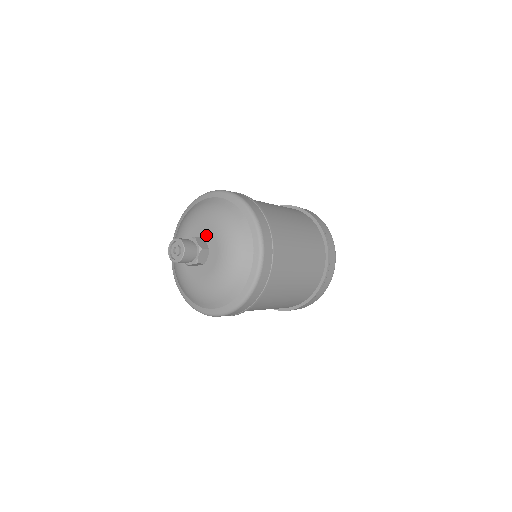
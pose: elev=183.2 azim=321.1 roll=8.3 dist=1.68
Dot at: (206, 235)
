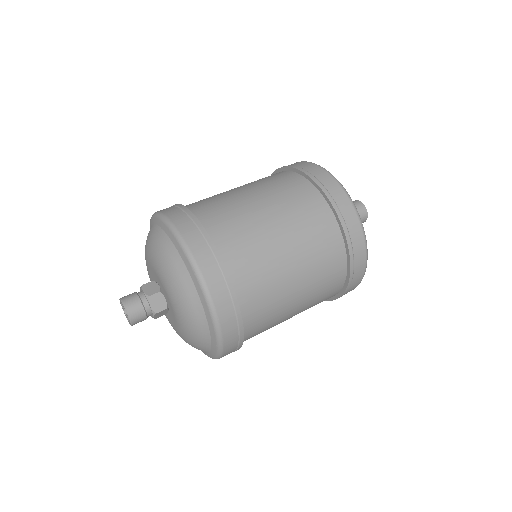
Dot at: (164, 292)
